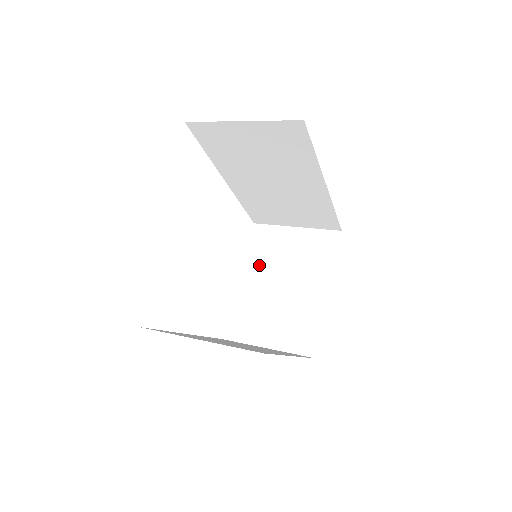
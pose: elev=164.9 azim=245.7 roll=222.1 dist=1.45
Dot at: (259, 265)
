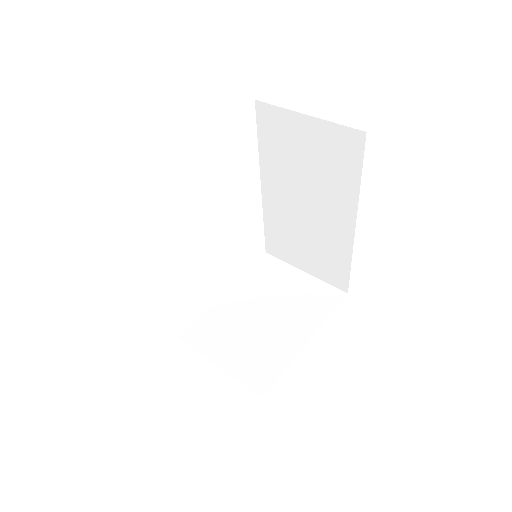
Dot at: (251, 289)
